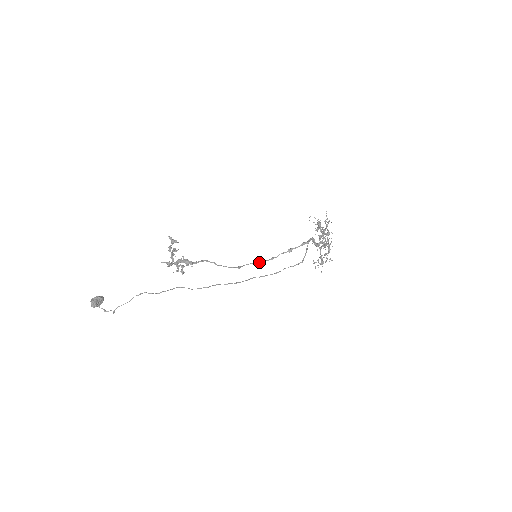
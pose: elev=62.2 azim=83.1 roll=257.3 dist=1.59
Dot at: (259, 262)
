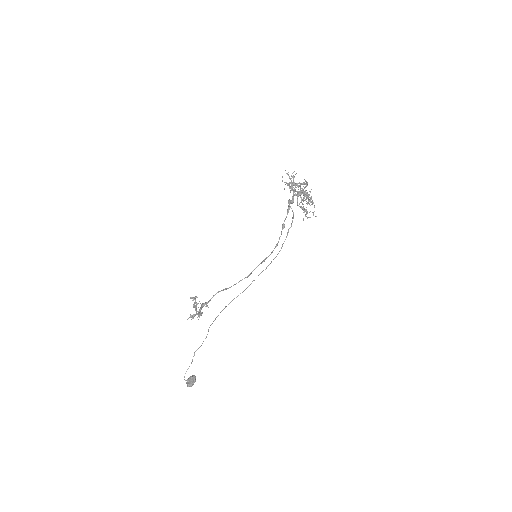
Dot at: (266, 258)
